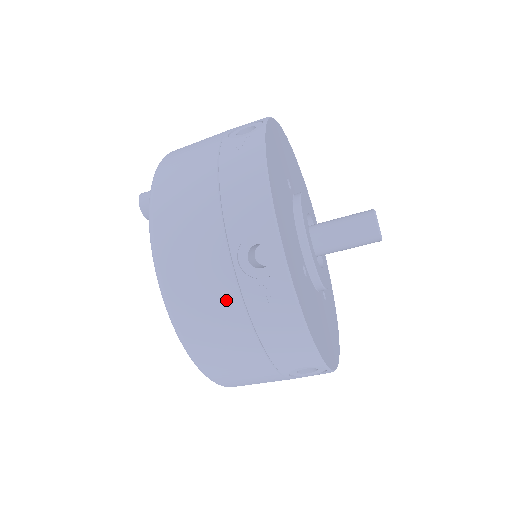
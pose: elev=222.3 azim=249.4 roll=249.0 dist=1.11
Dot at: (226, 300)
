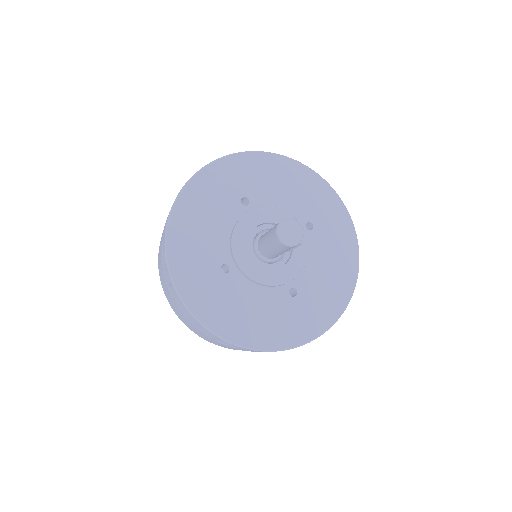
Dot at: (165, 283)
